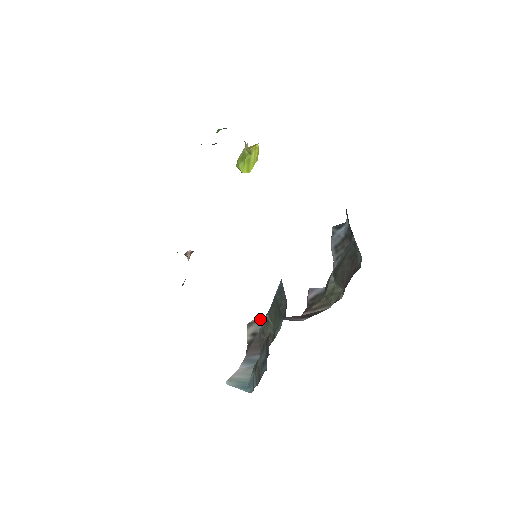
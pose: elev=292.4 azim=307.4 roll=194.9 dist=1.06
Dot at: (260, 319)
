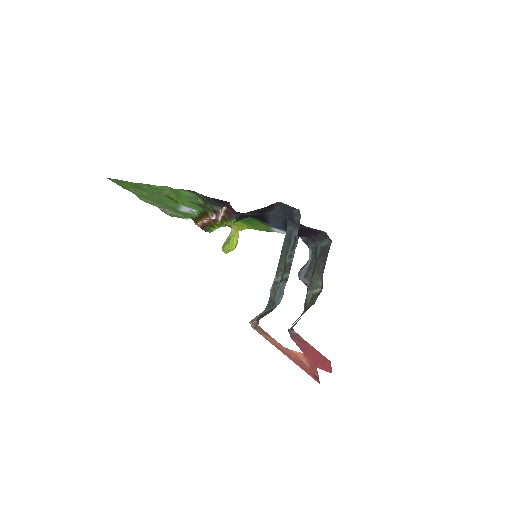
Dot at: occluded
